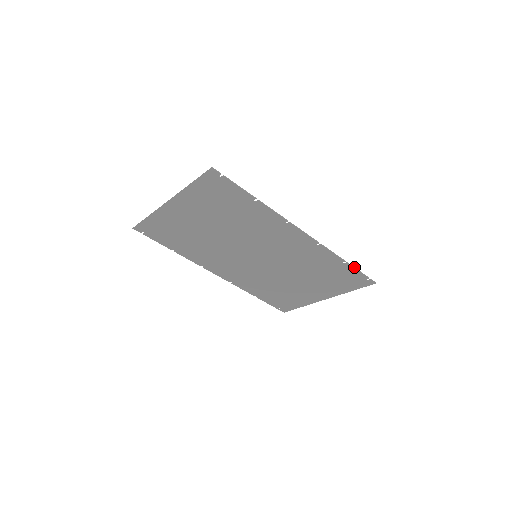
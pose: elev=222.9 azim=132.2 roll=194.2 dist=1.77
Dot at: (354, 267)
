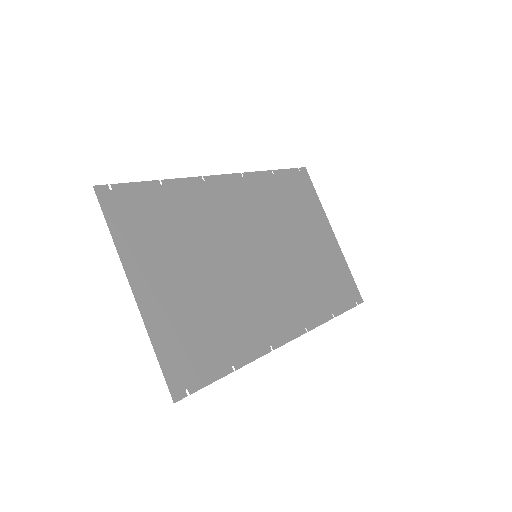
Dot at: occluded
